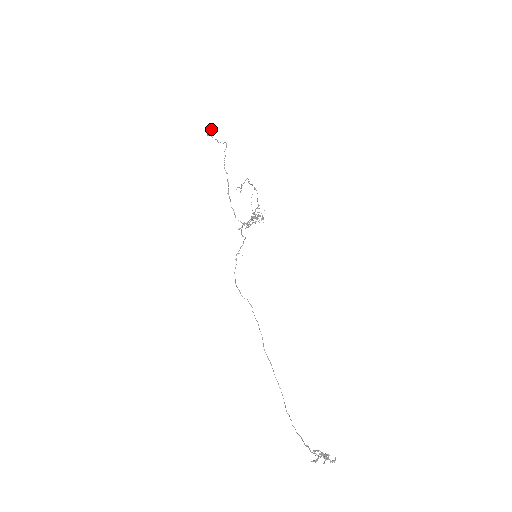
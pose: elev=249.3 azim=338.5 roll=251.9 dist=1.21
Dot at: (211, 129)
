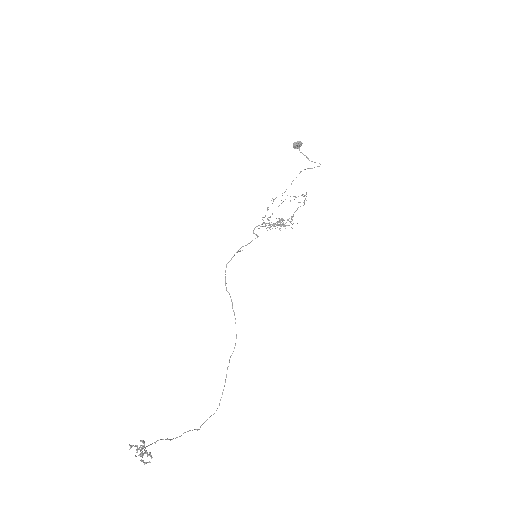
Dot at: (297, 142)
